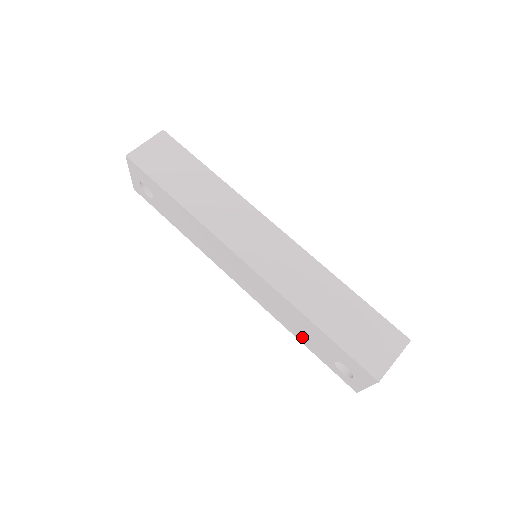
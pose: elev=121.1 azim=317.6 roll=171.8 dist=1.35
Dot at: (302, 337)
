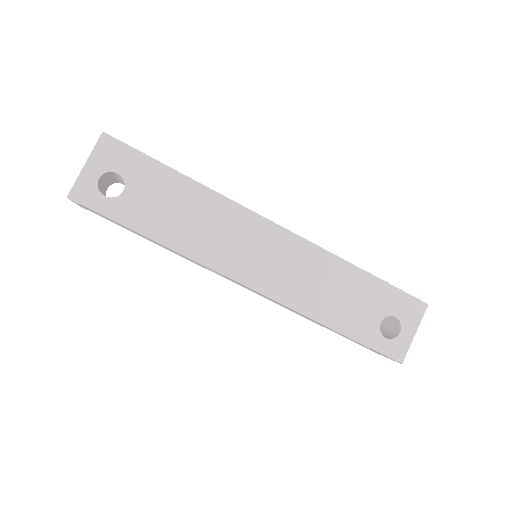
Dot at: (340, 316)
